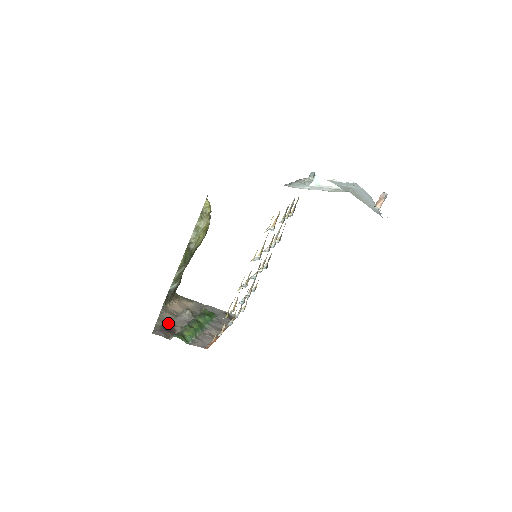
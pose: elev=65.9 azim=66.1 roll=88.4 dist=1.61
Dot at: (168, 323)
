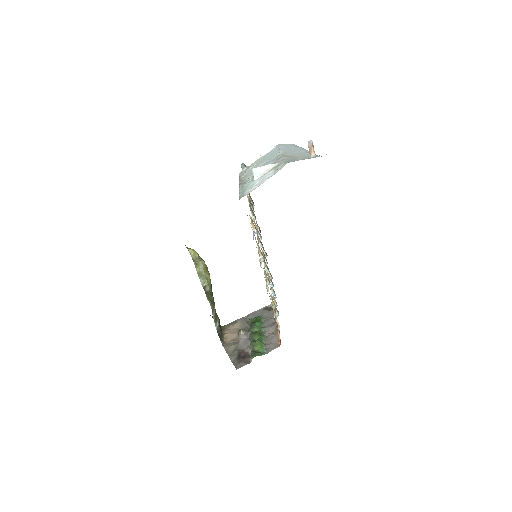
Dot at: (238, 353)
